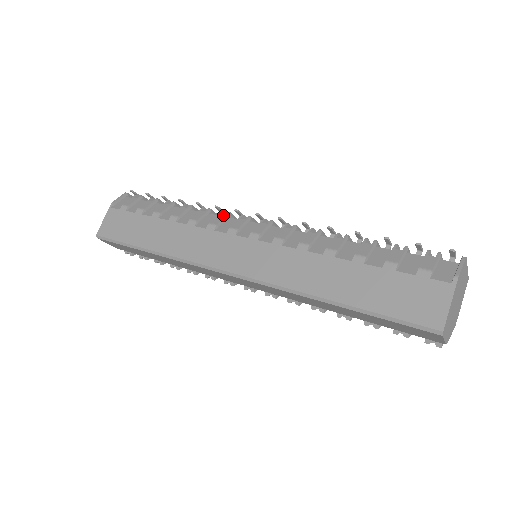
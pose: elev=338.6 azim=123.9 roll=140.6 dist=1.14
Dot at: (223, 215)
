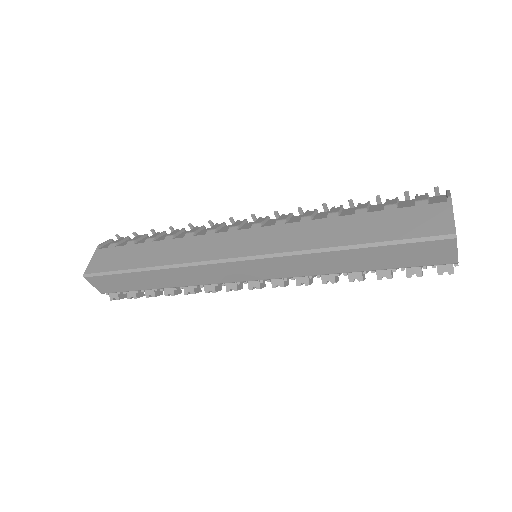
Dot at: (219, 224)
